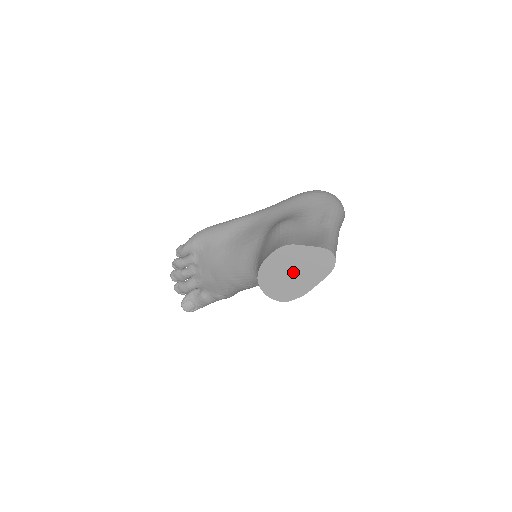
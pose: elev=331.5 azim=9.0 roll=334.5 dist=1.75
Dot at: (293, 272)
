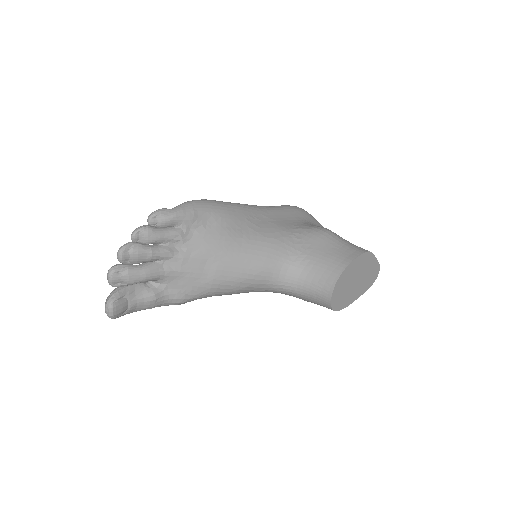
Dot at: (357, 280)
